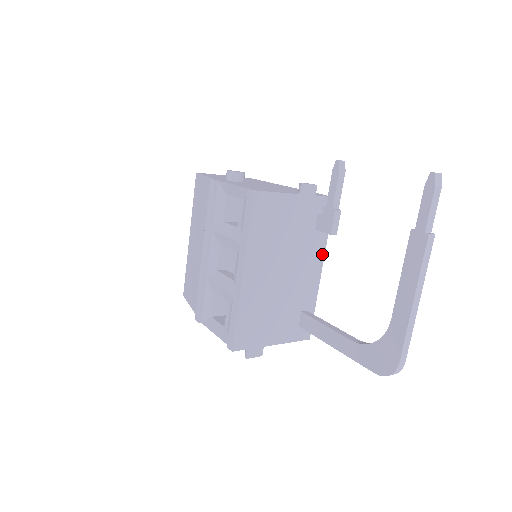
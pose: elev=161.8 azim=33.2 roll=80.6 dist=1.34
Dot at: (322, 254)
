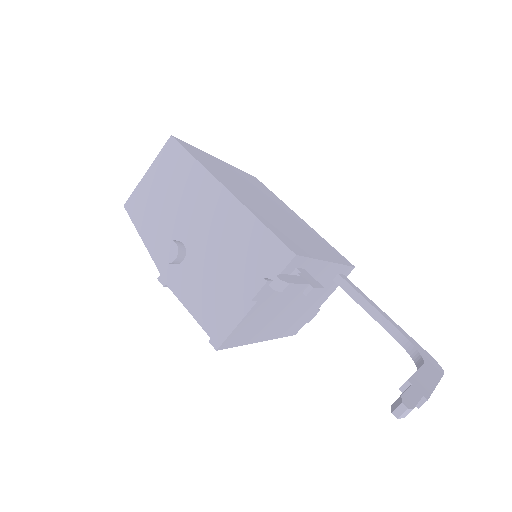
Dot at: (321, 264)
